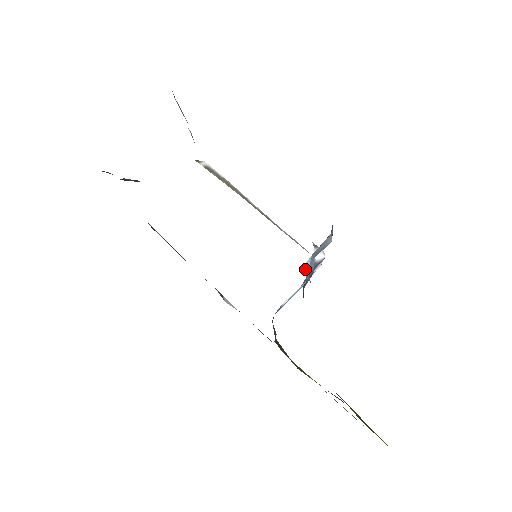
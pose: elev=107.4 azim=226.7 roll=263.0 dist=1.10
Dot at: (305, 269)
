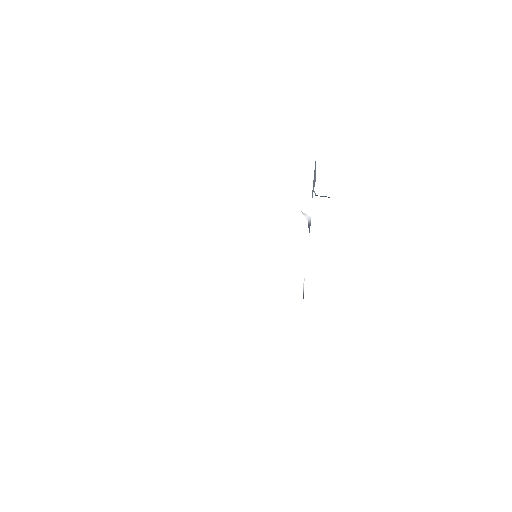
Dot at: occluded
